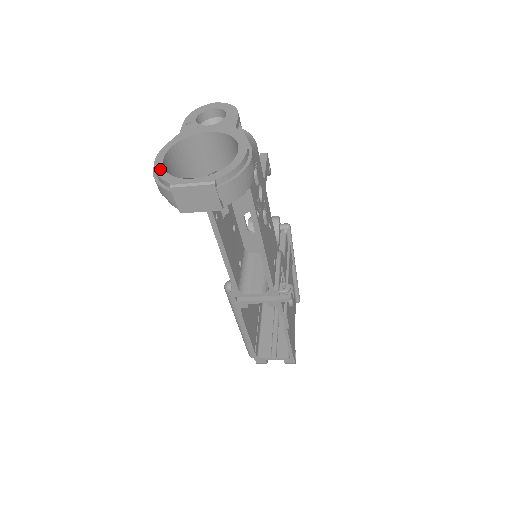
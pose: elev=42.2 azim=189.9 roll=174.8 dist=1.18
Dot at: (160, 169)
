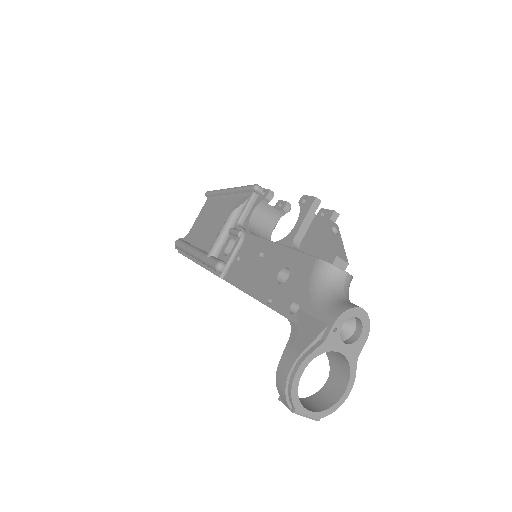
Dot at: (296, 388)
